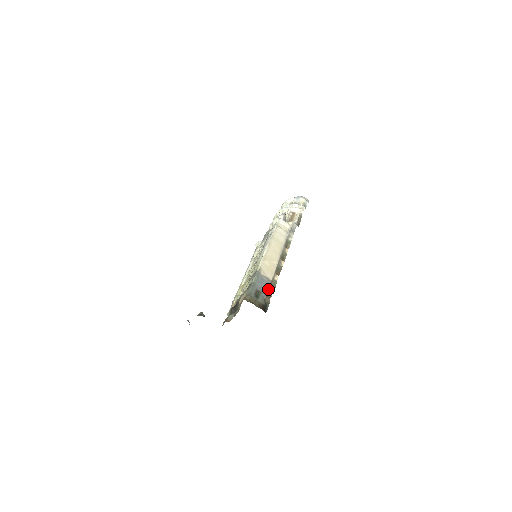
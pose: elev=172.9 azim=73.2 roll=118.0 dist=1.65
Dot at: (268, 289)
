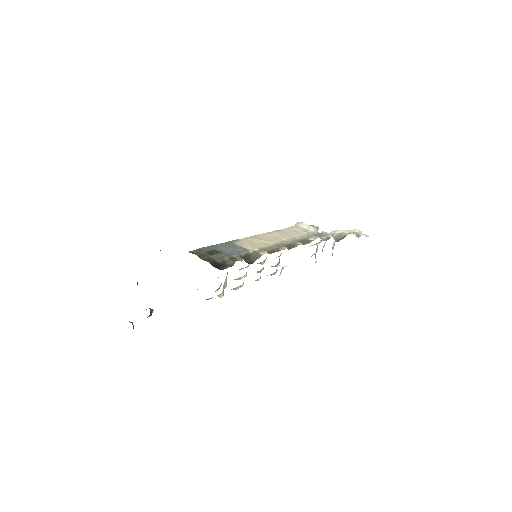
Dot at: (238, 254)
